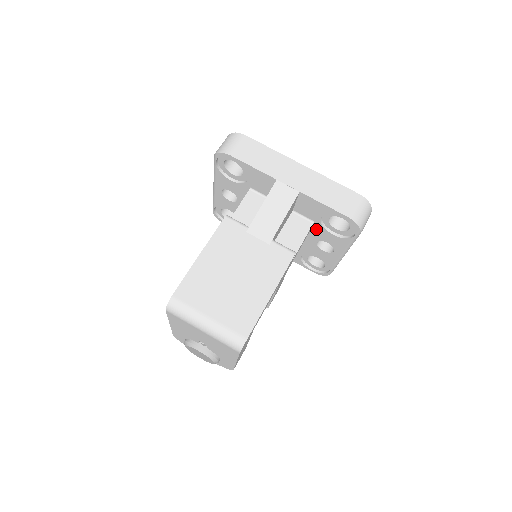
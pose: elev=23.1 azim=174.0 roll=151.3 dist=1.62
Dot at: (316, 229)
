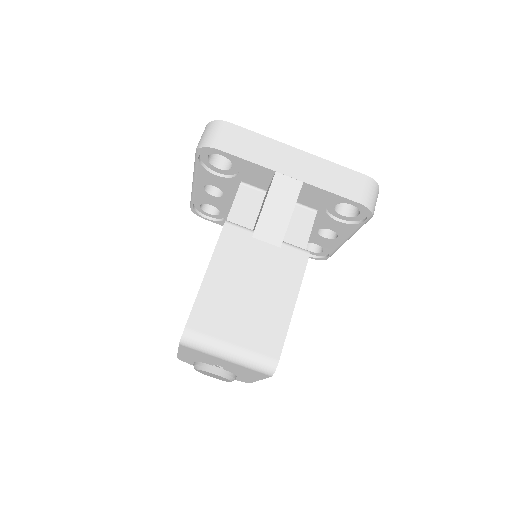
Dot at: (319, 217)
